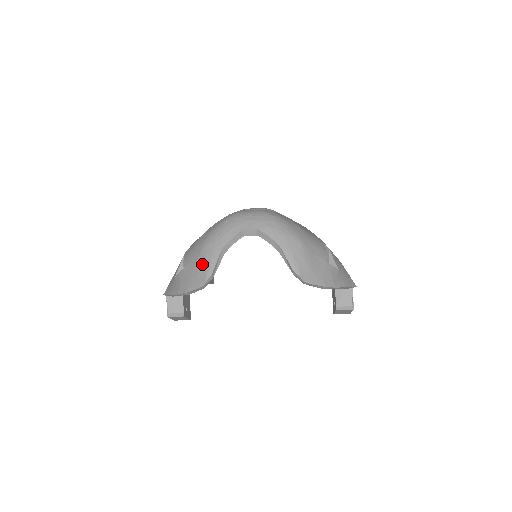
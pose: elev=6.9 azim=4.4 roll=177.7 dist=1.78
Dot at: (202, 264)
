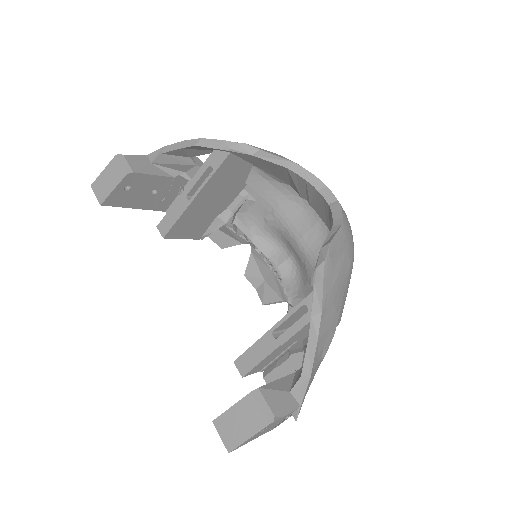
Dot at: occluded
